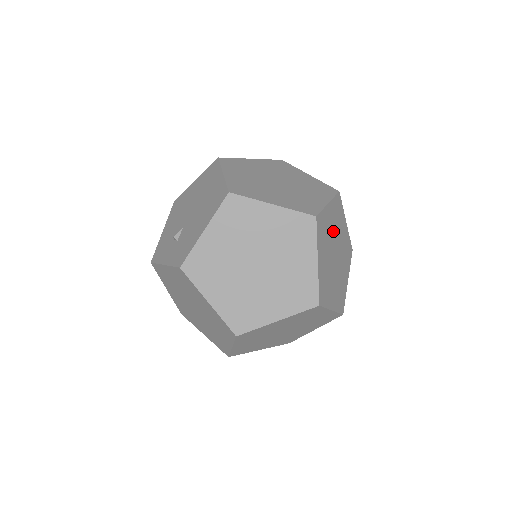
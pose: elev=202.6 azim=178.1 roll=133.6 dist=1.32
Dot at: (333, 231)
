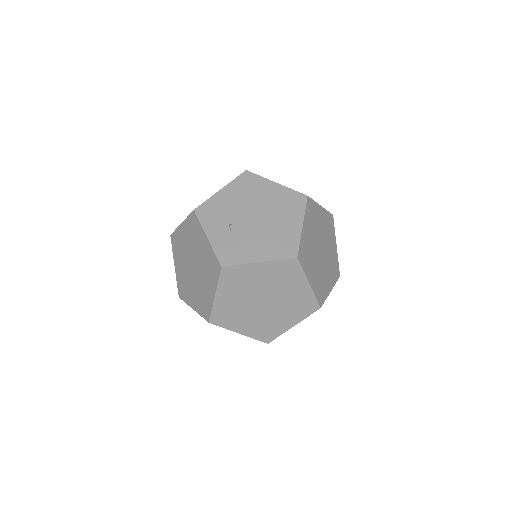
Dot at: occluded
